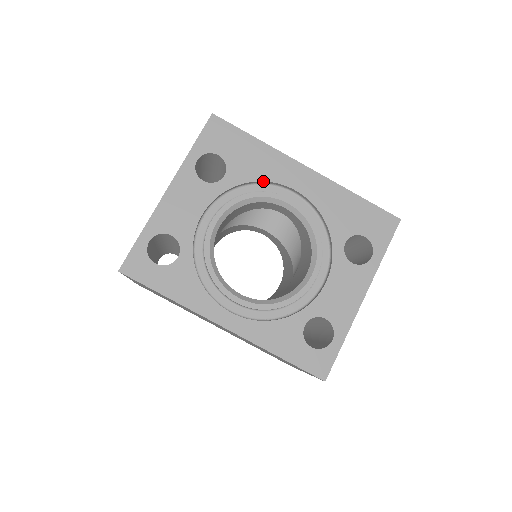
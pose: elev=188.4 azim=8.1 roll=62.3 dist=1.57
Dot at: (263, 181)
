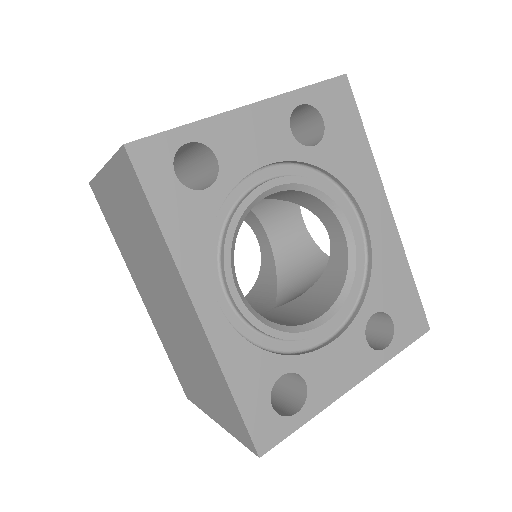
Dot at: (345, 185)
